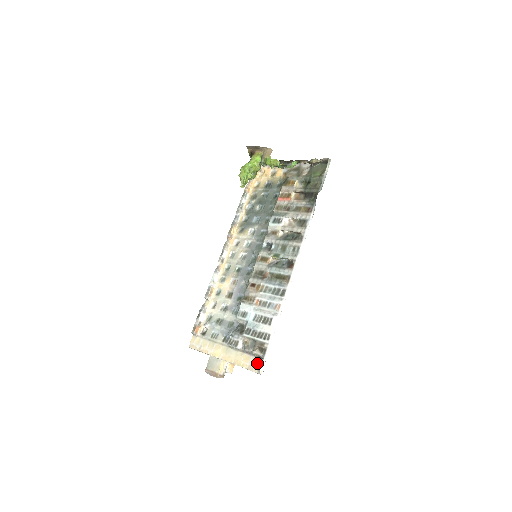
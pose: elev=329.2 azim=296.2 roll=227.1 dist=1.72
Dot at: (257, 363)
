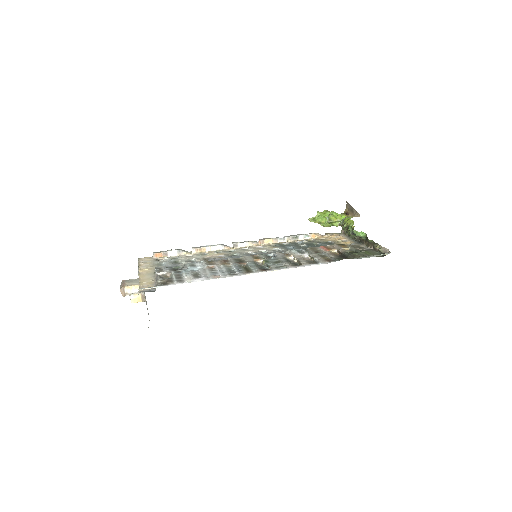
Dot at: (149, 289)
